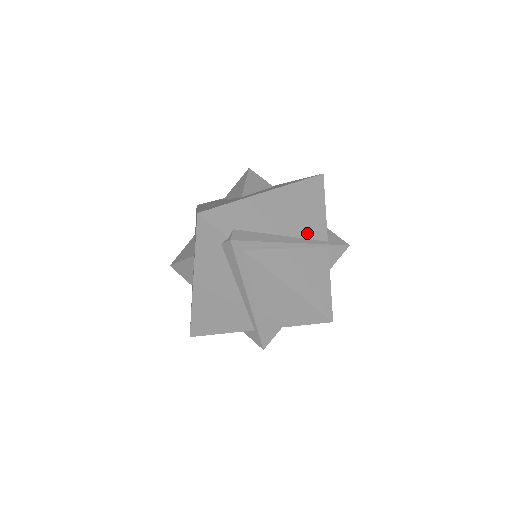
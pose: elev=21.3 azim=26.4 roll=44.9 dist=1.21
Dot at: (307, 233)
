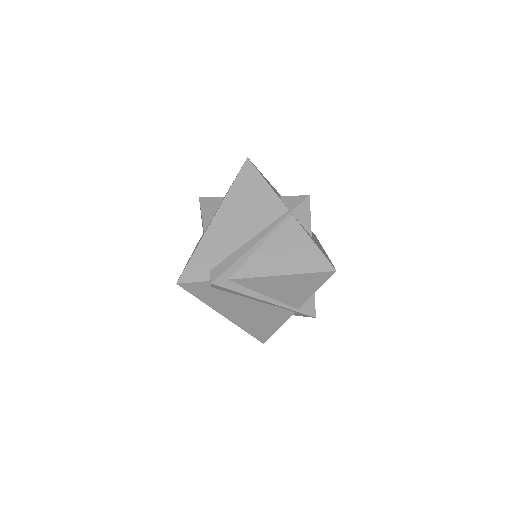
Dot at: (267, 220)
